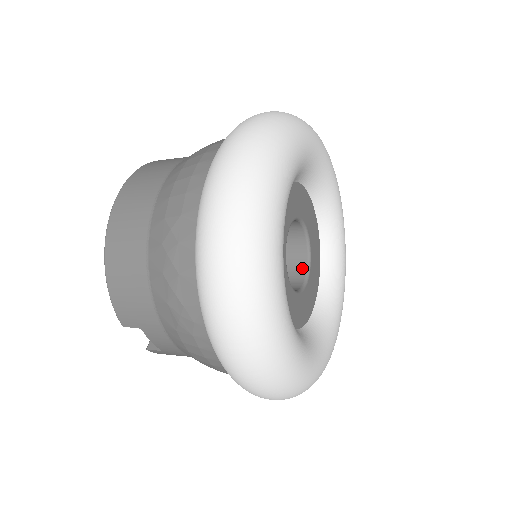
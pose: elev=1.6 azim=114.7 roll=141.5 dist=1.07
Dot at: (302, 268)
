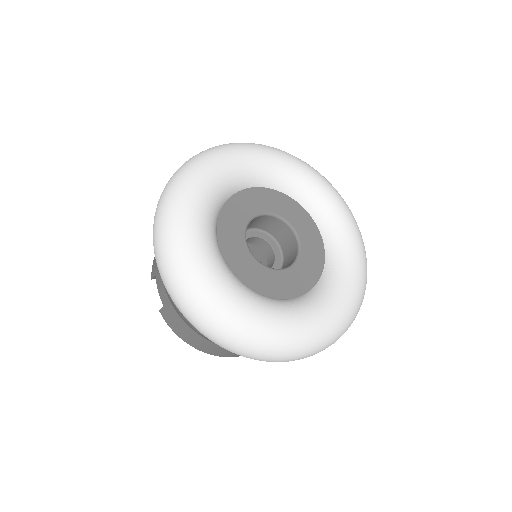
Dot at: occluded
